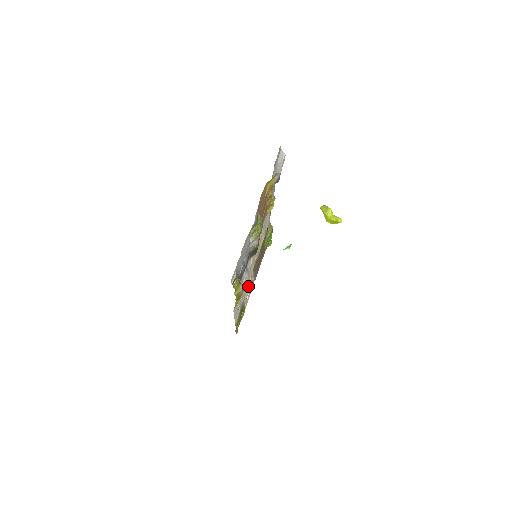
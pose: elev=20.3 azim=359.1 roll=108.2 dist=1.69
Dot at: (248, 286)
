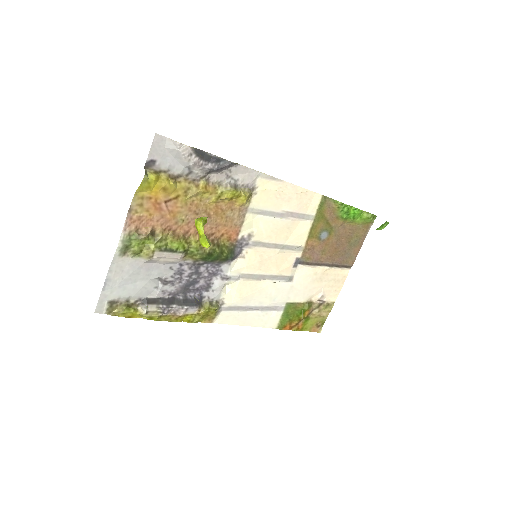
Dot at: (300, 282)
